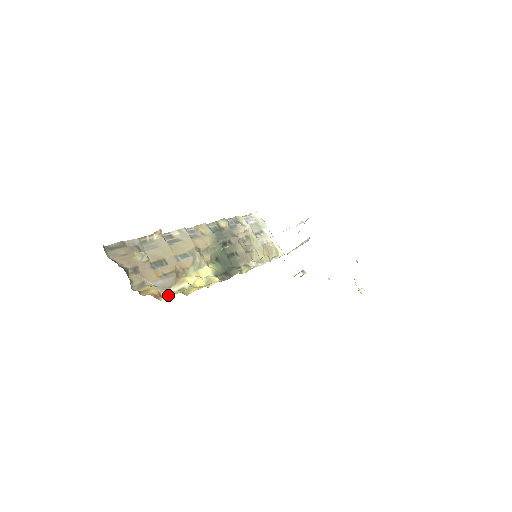
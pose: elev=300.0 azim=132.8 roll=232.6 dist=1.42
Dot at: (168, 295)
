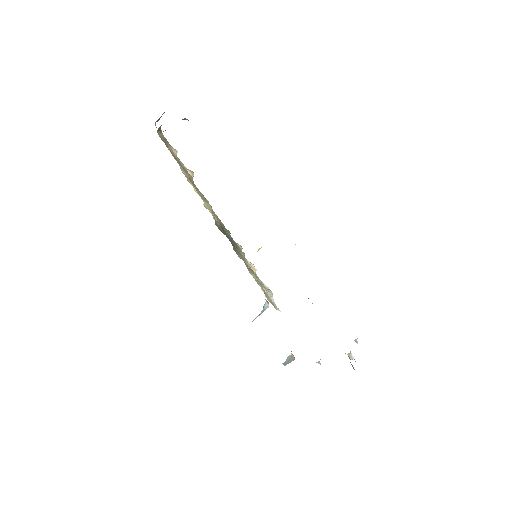
Dot at: occluded
